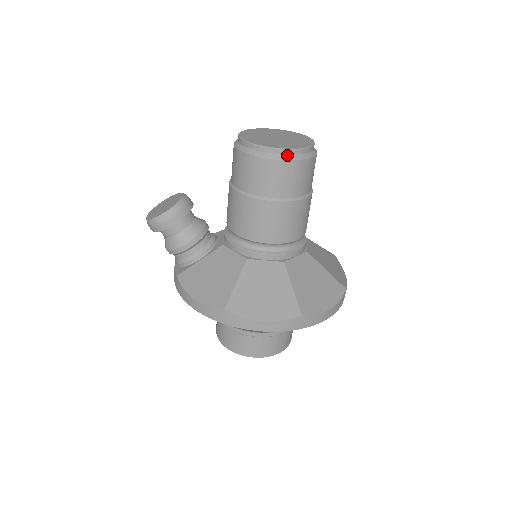
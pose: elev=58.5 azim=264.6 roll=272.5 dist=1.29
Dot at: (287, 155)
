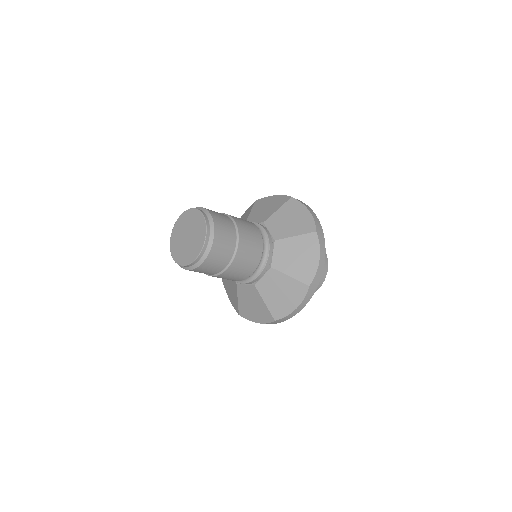
Dot at: (190, 266)
